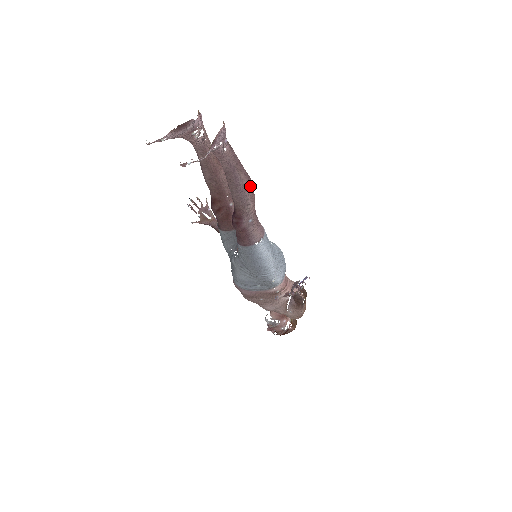
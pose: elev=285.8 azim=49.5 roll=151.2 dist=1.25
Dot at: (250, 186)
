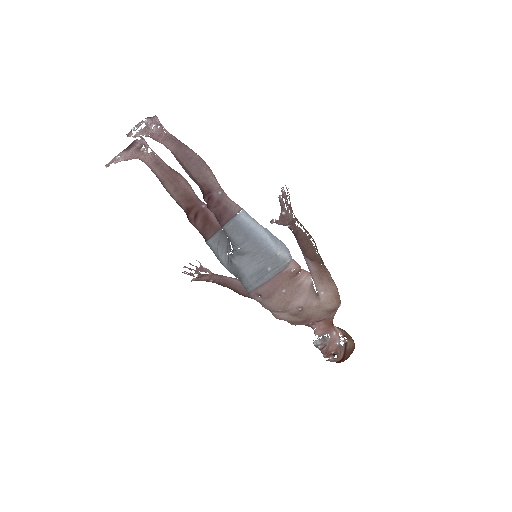
Dot at: (203, 161)
